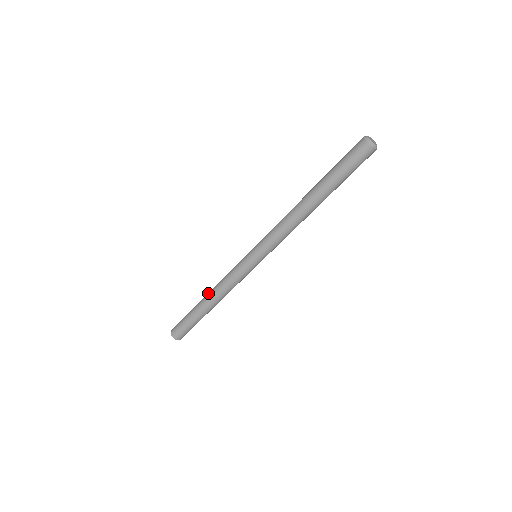
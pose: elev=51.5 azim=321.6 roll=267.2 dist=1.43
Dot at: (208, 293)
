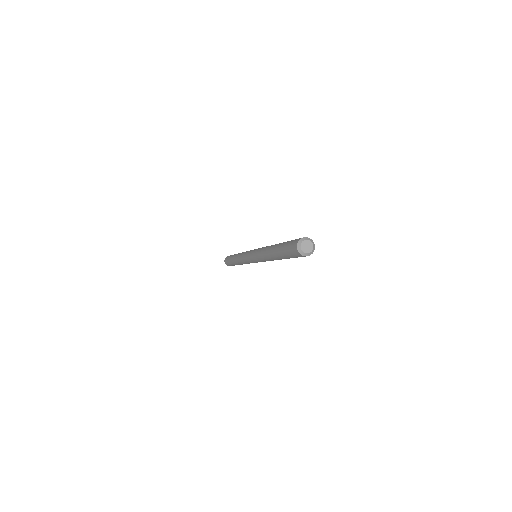
Dot at: (237, 254)
